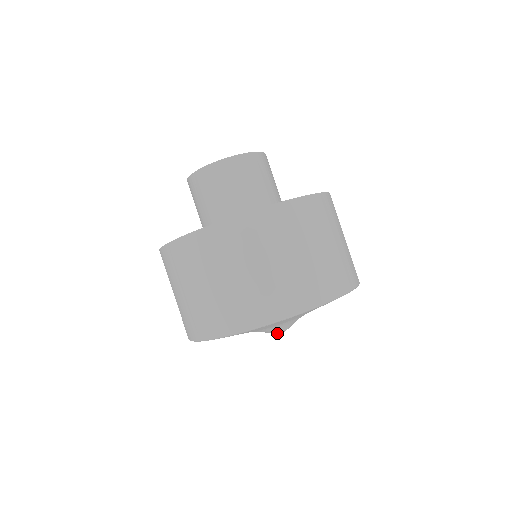
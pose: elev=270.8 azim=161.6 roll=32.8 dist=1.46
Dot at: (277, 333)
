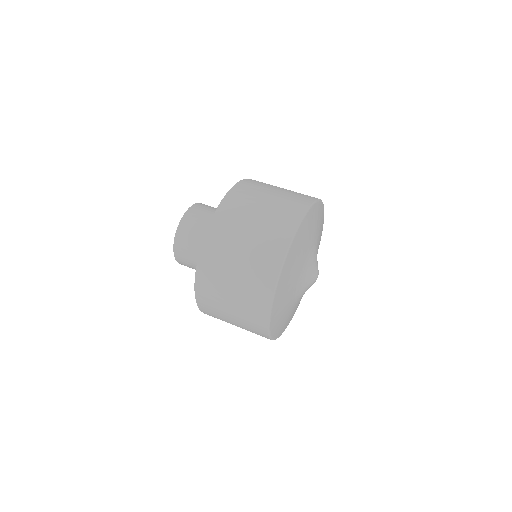
Dot at: (317, 271)
